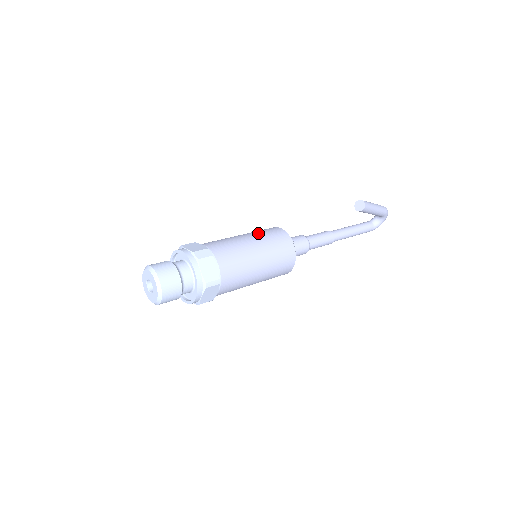
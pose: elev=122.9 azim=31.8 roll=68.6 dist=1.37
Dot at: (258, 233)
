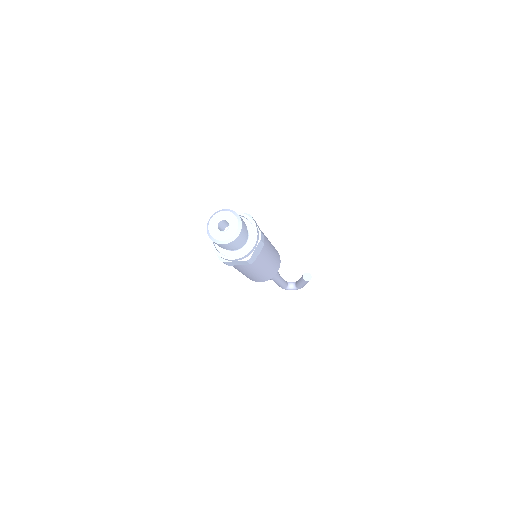
Dot at: occluded
